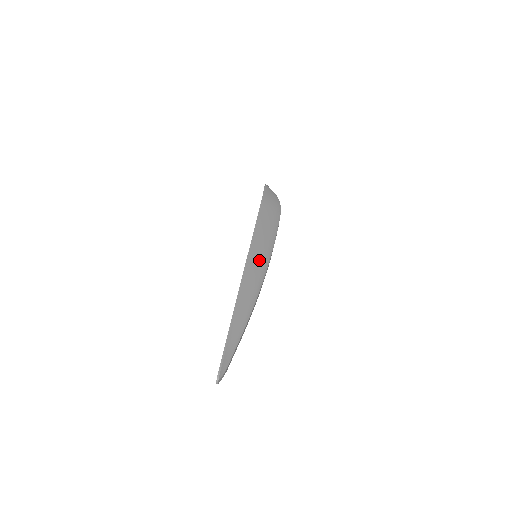
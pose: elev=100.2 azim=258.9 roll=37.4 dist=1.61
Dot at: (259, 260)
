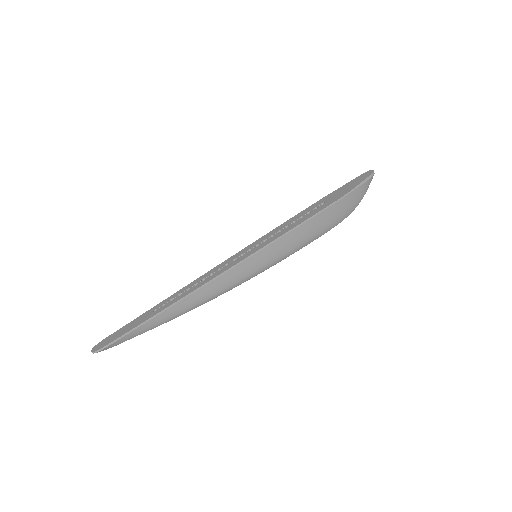
Dot at: (249, 271)
